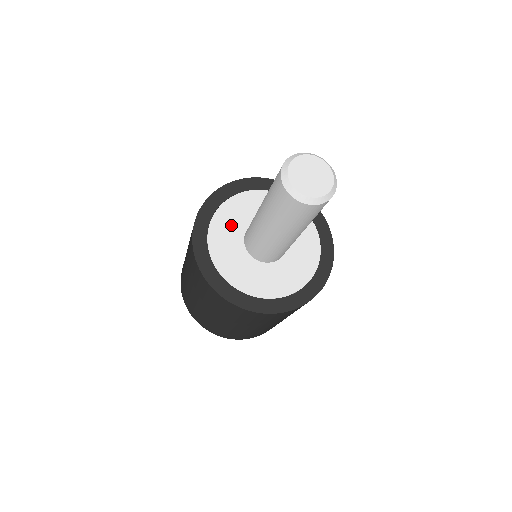
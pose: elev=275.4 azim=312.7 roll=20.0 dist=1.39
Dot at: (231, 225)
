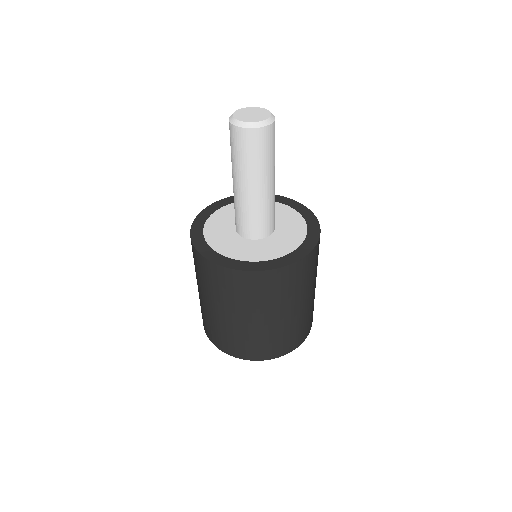
Dot at: (224, 238)
